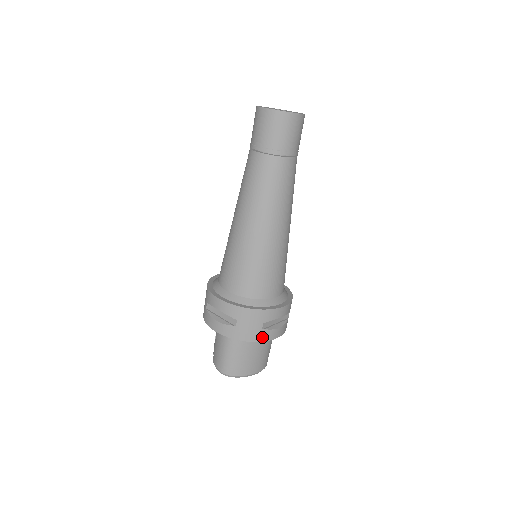
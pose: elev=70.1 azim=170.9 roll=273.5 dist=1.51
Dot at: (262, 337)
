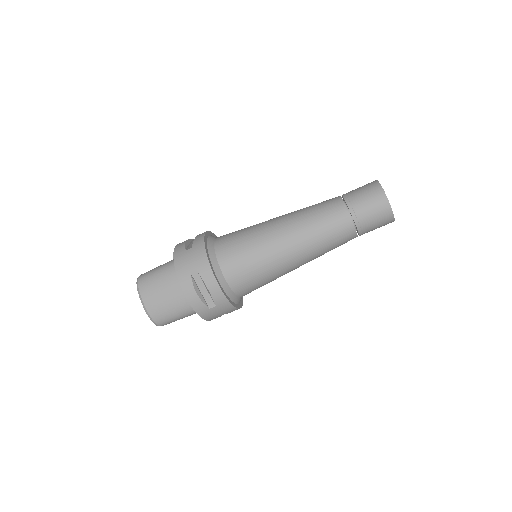
Dot at: (183, 277)
